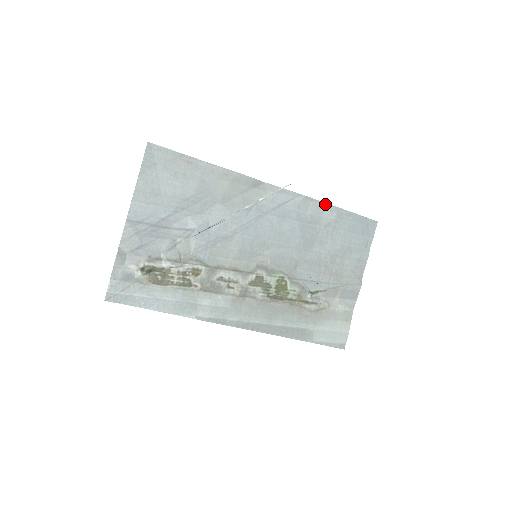
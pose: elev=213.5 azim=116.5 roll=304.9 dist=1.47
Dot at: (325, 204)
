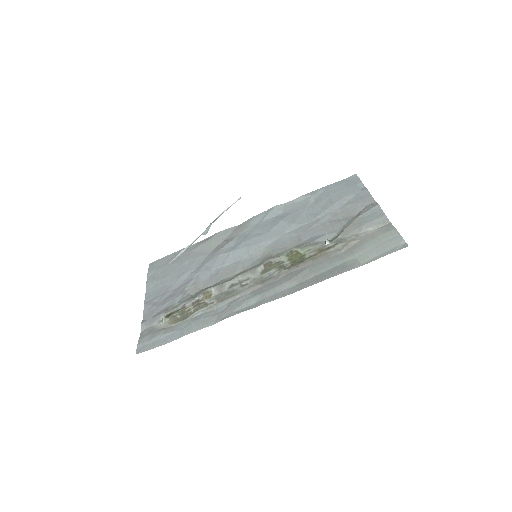
Dot at: (297, 199)
